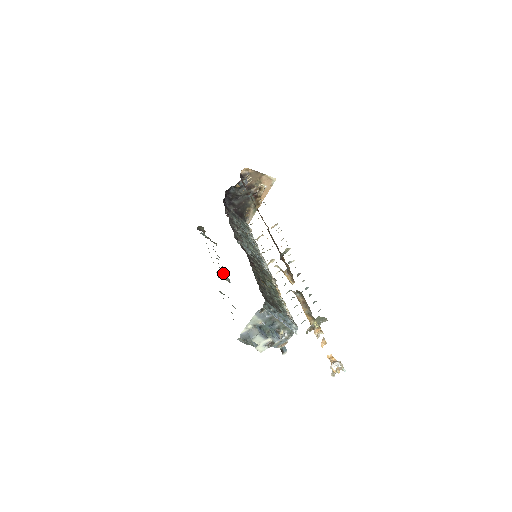
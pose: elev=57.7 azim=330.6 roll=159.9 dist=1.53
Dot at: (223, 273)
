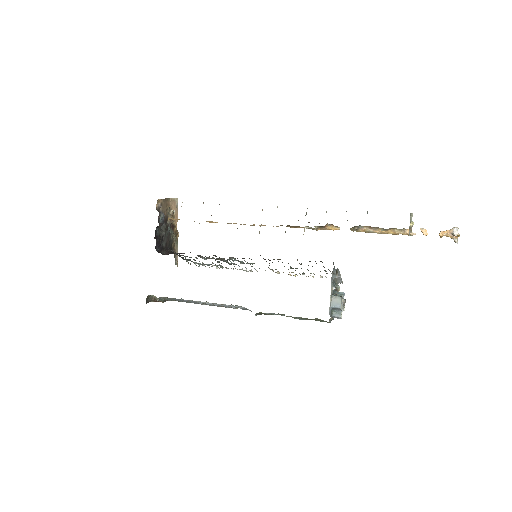
Dot at: (227, 306)
